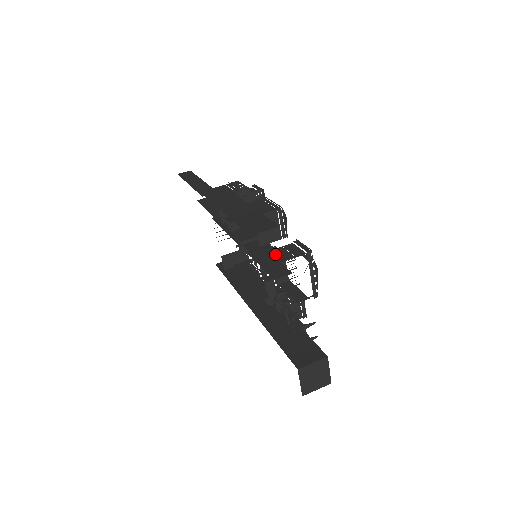
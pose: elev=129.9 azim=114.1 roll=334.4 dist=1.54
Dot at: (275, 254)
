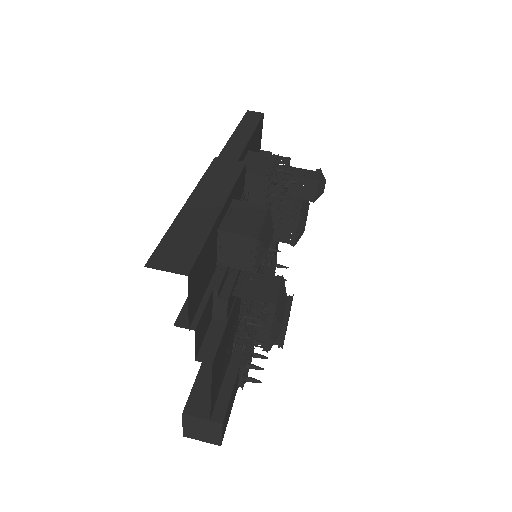
Dot at: (219, 286)
